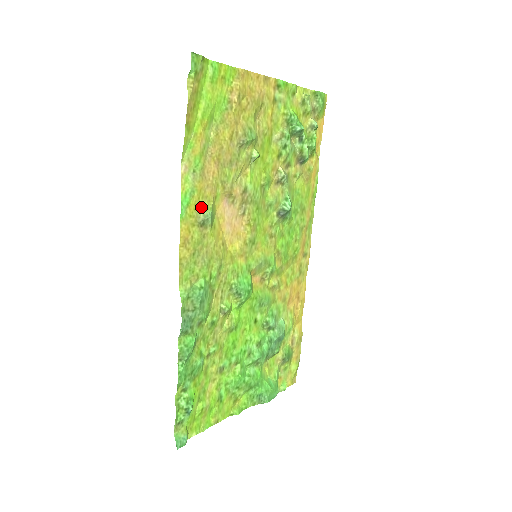
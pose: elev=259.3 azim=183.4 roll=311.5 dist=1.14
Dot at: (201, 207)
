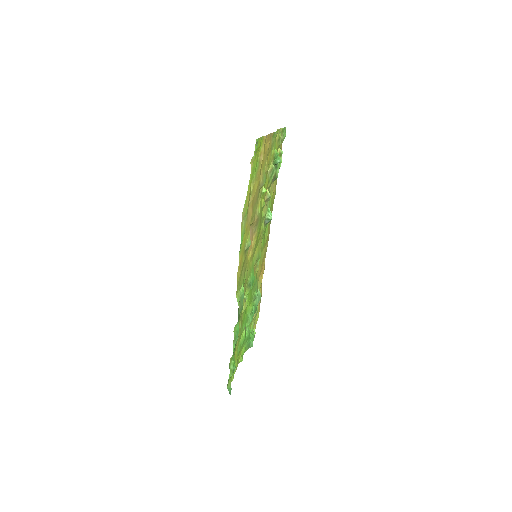
Dot at: (246, 240)
